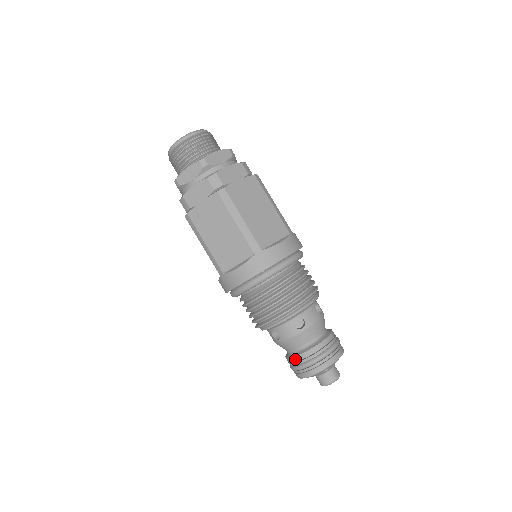
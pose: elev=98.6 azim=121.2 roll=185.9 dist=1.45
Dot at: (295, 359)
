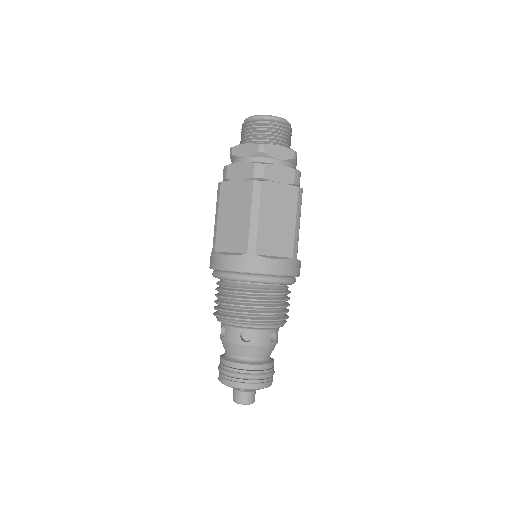
Dot at: (224, 362)
